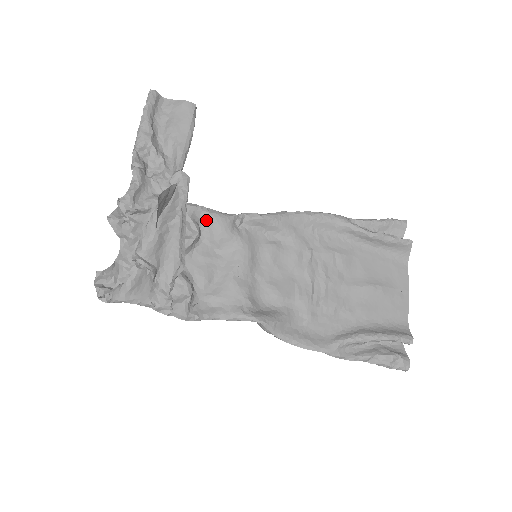
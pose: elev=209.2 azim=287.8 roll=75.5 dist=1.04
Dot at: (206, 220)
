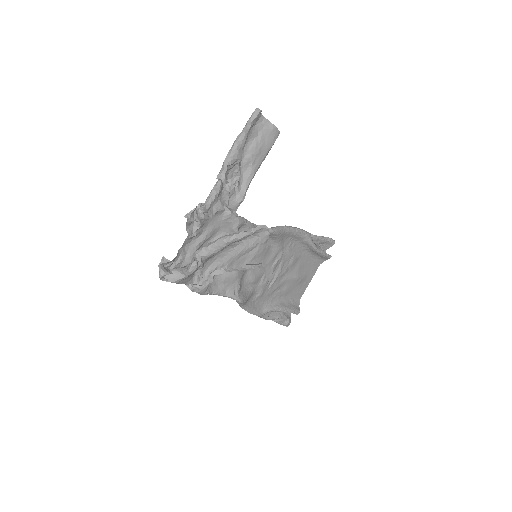
Dot at: (244, 230)
